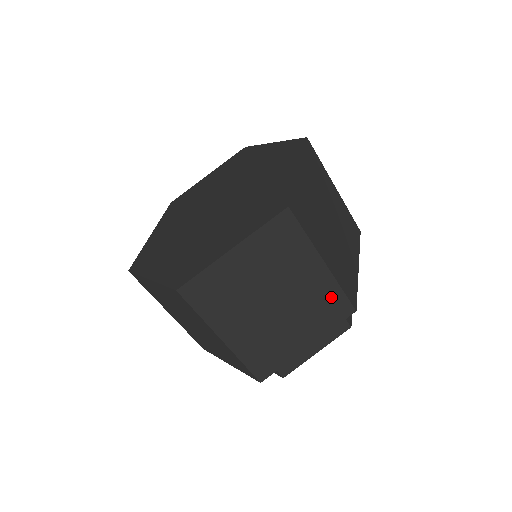
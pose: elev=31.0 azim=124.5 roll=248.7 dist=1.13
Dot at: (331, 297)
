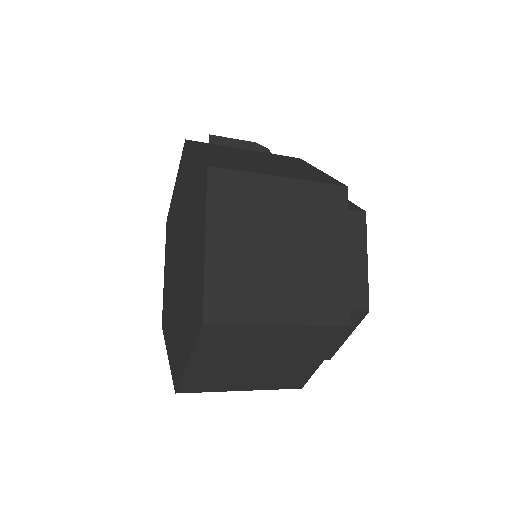
Dot at: (313, 334)
